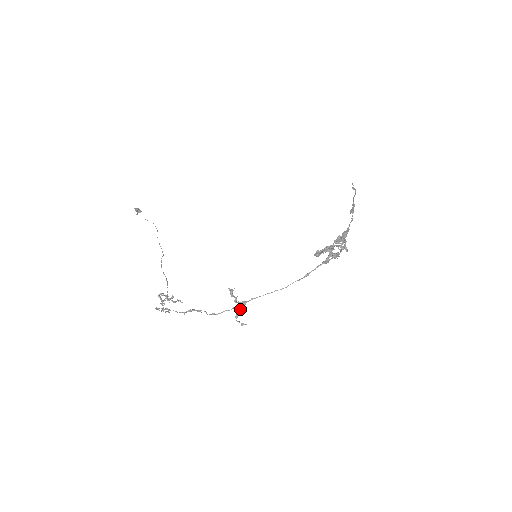
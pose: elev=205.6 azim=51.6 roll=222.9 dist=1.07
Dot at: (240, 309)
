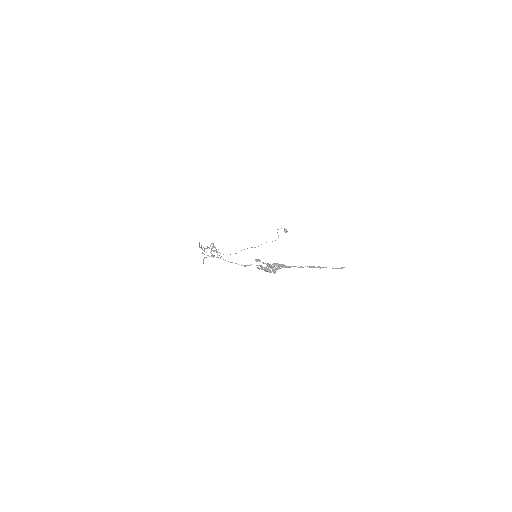
Dot at: occluded
